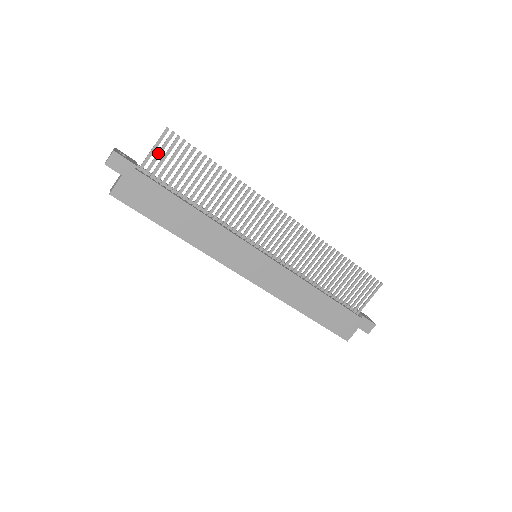
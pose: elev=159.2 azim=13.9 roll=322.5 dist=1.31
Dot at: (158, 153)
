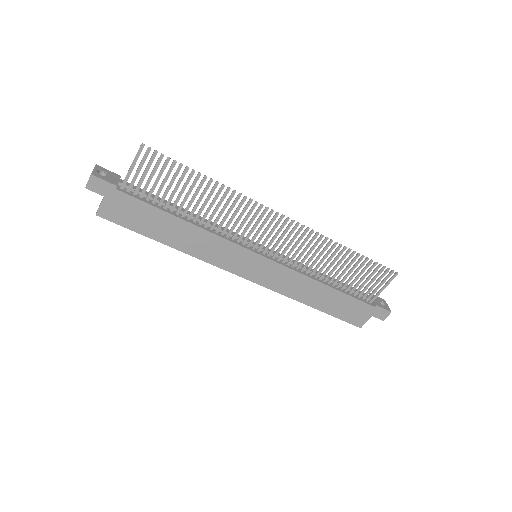
Dot at: (137, 170)
